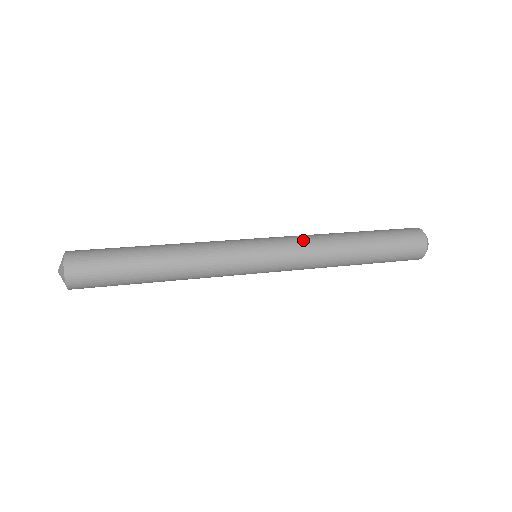
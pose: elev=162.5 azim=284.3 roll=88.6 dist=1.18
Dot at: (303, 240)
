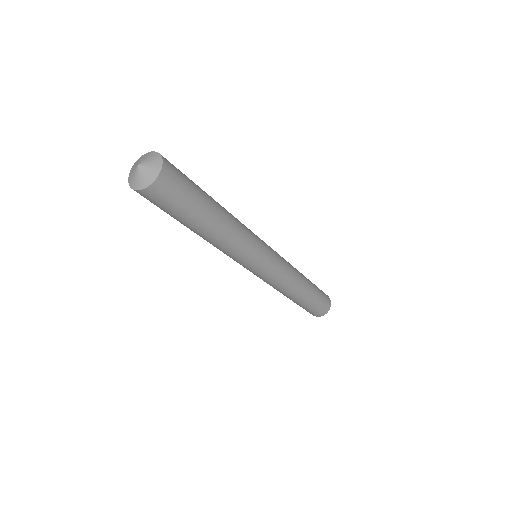
Dot at: (288, 264)
